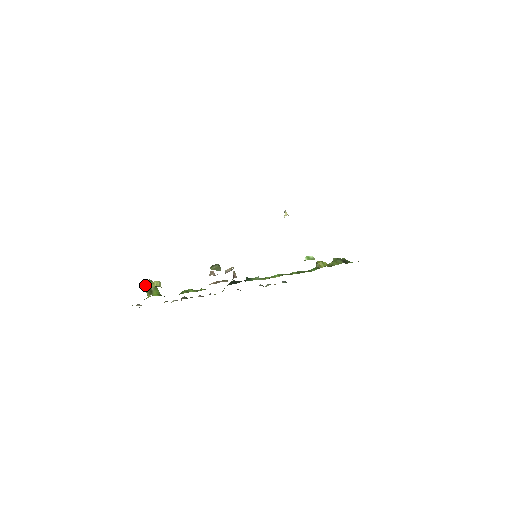
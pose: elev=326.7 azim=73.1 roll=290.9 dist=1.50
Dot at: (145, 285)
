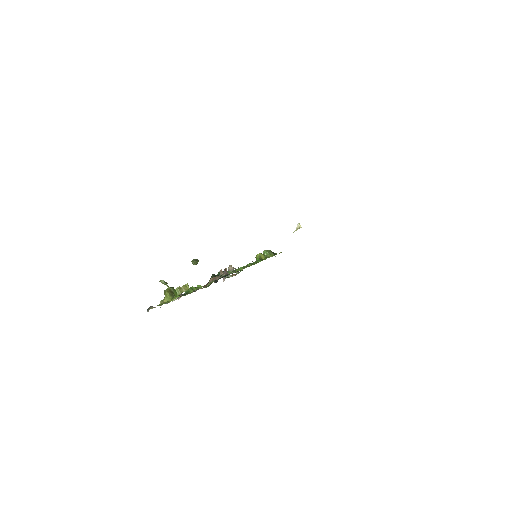
Dot at: (181, 289)
